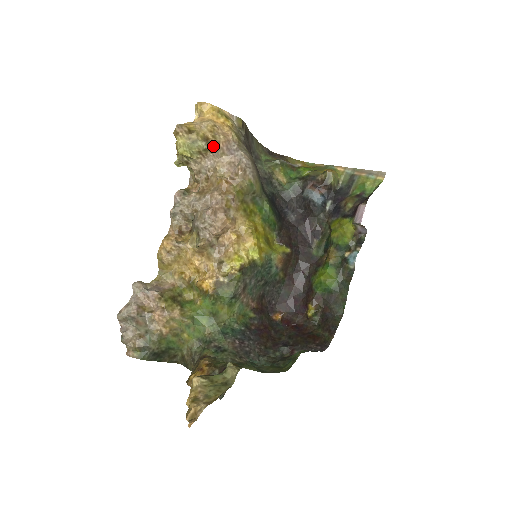
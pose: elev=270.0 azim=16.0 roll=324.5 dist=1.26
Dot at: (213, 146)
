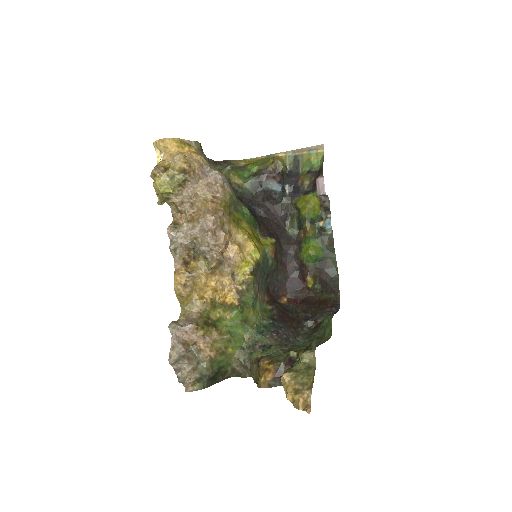
Dot at: (190, 175)
